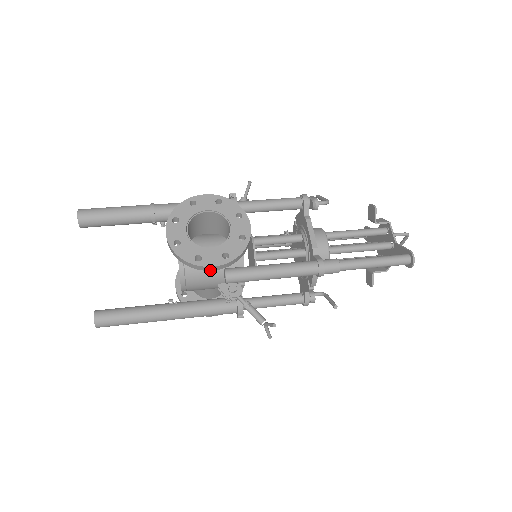
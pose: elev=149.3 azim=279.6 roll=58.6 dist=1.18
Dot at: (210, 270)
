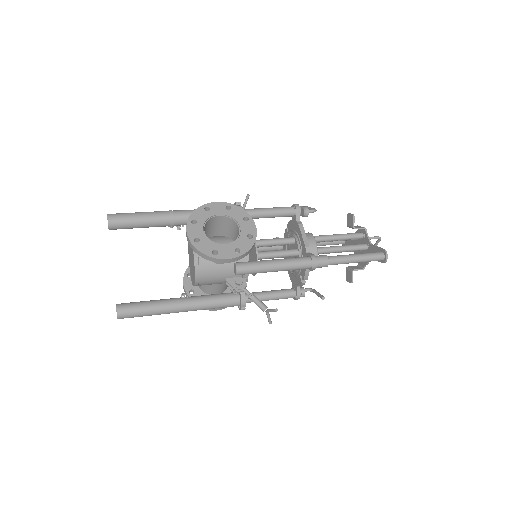
Dot at: (225, 262)
